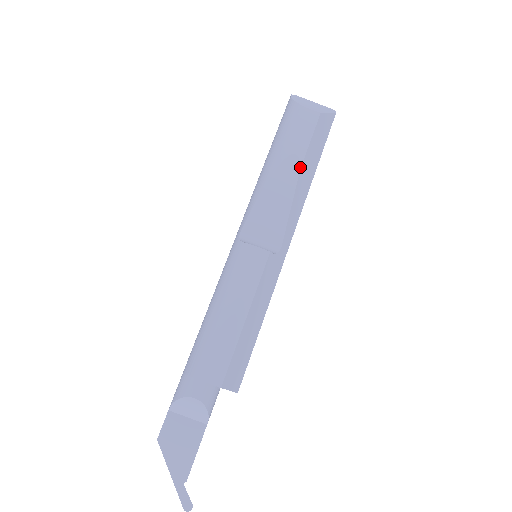
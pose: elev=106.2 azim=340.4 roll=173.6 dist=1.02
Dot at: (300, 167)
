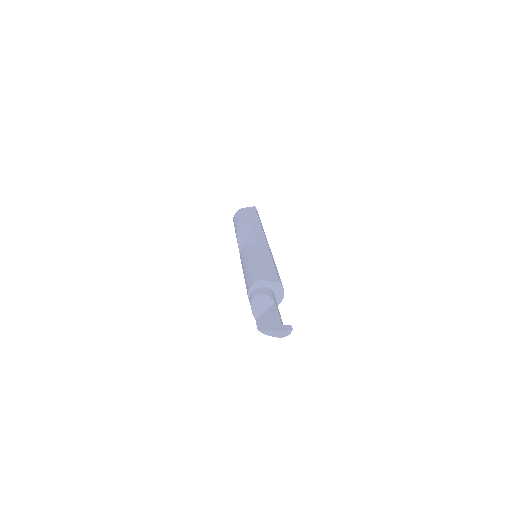
Dot at: (244, 221)
